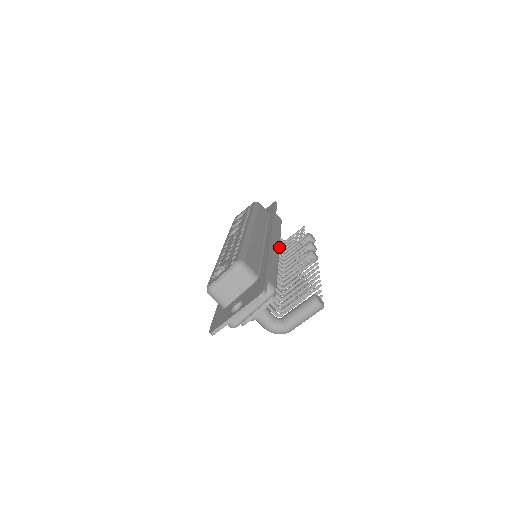
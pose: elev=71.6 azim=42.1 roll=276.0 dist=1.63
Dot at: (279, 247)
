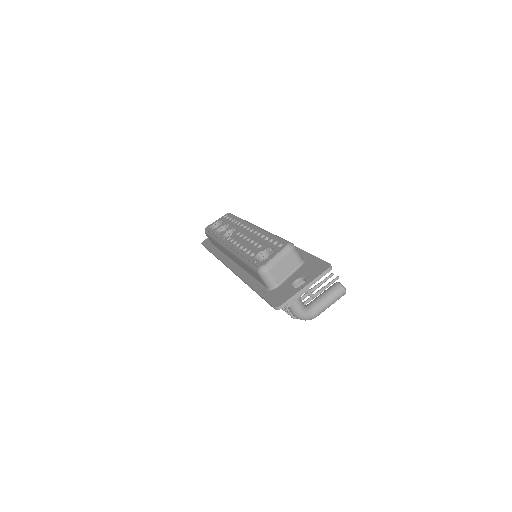
Dot at: occluded
